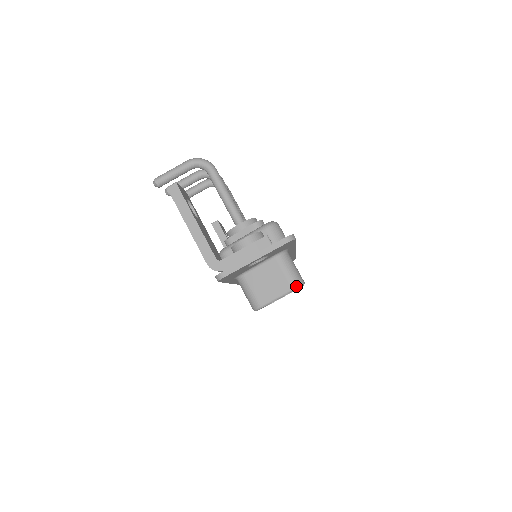
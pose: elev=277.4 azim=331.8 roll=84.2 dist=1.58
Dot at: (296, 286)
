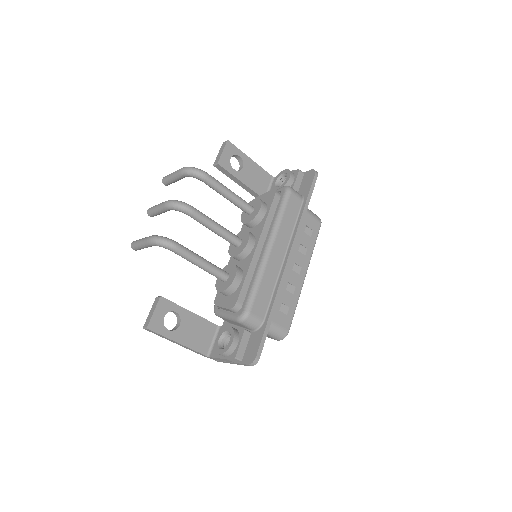
Dot at: occluded
